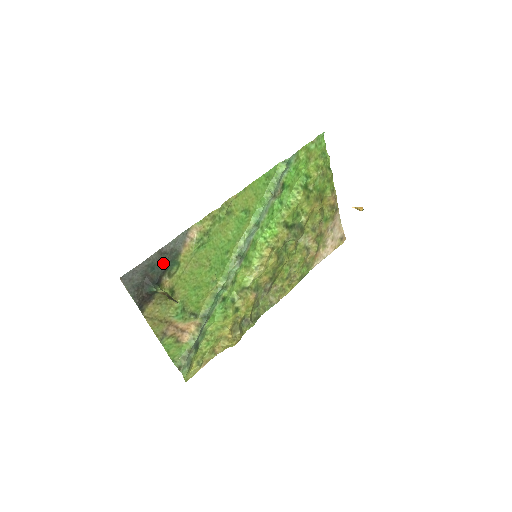
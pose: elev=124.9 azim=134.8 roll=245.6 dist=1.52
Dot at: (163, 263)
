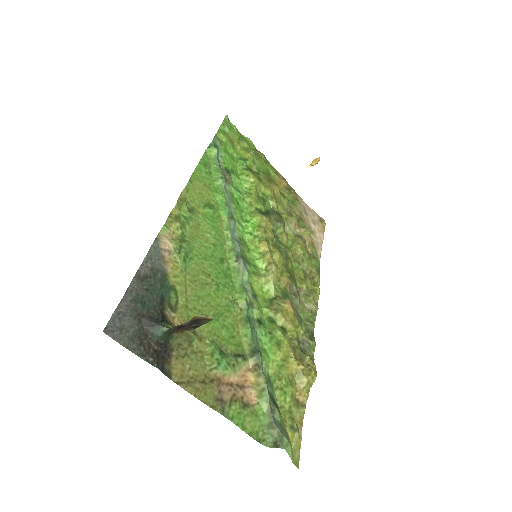
Dot at: (152, 292)
